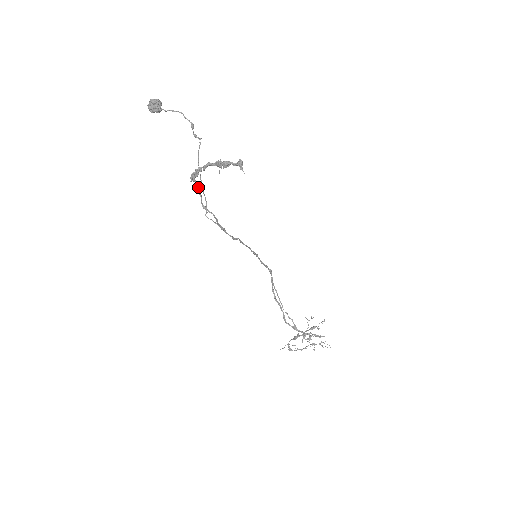
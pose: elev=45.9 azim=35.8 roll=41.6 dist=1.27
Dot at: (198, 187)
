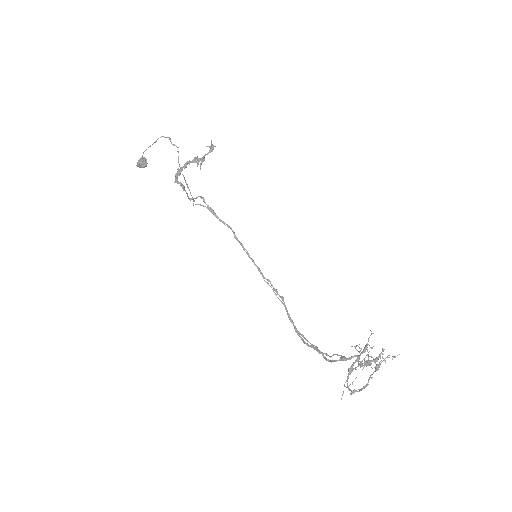
Dot at: (182, 185)
